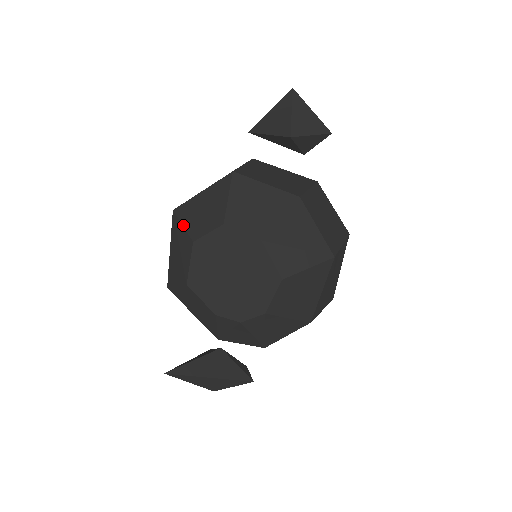
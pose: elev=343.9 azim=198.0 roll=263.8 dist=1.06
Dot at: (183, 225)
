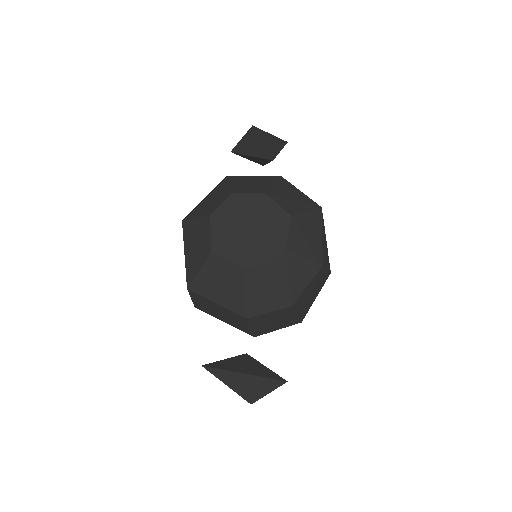
Dot at: (196, 217)
